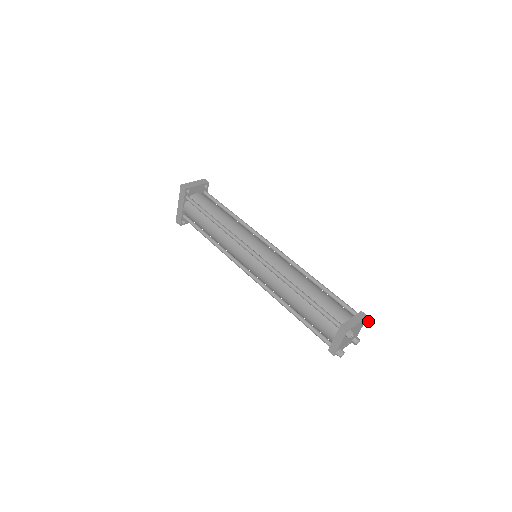
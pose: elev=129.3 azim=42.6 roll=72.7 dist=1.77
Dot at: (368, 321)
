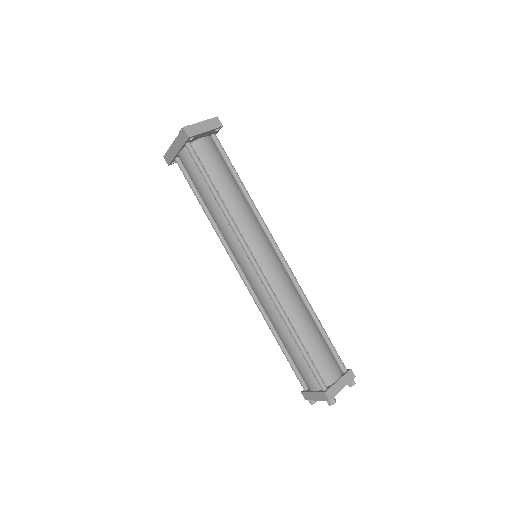
Dot at: (354, 384)
